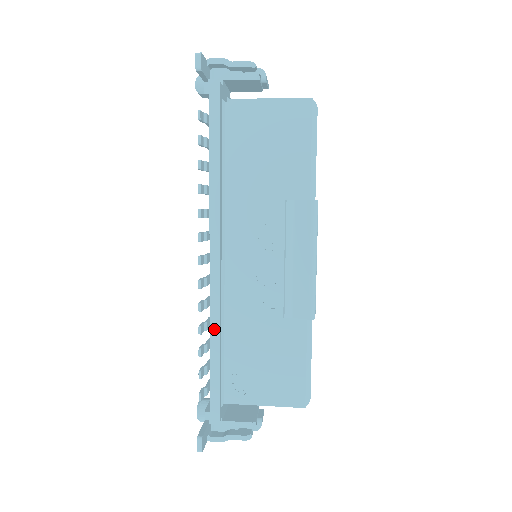
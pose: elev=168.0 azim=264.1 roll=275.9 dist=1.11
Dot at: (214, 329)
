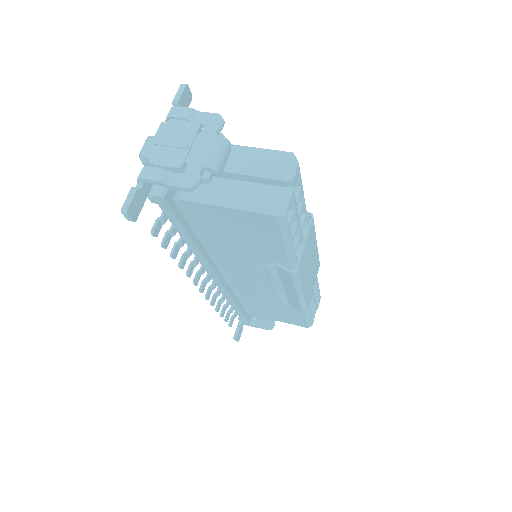
Dot at: (230, 300)
